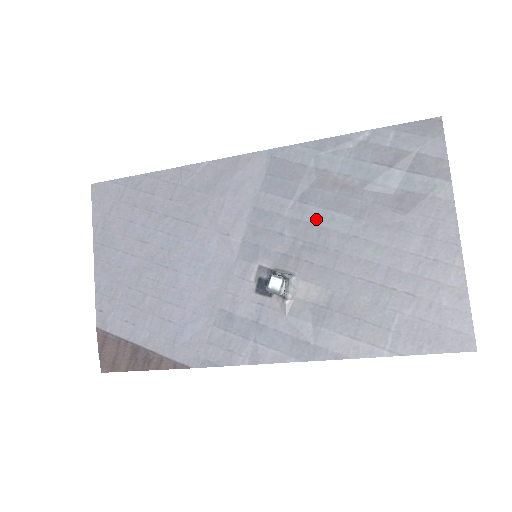
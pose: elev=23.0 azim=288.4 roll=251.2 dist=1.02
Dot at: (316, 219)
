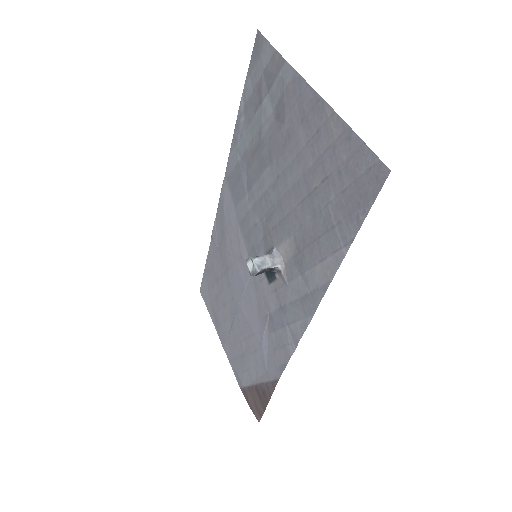
Dot at: (259, 192)
